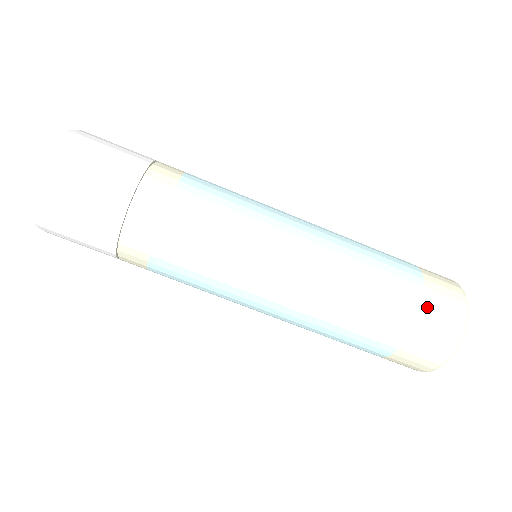
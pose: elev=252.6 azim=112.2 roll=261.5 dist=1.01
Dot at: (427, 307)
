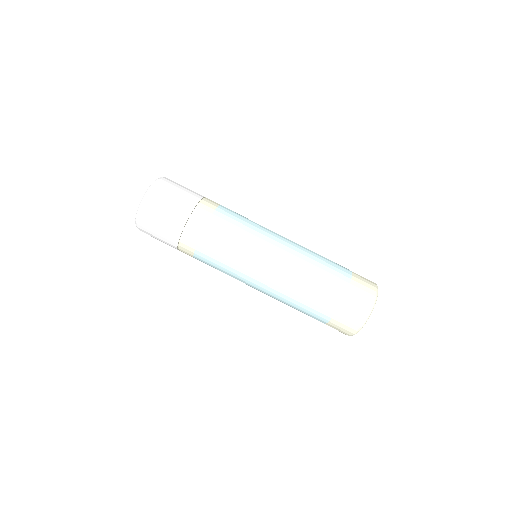
Dot at: occluded
